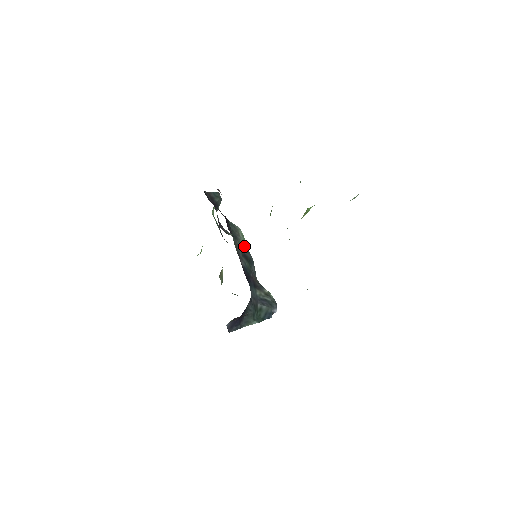
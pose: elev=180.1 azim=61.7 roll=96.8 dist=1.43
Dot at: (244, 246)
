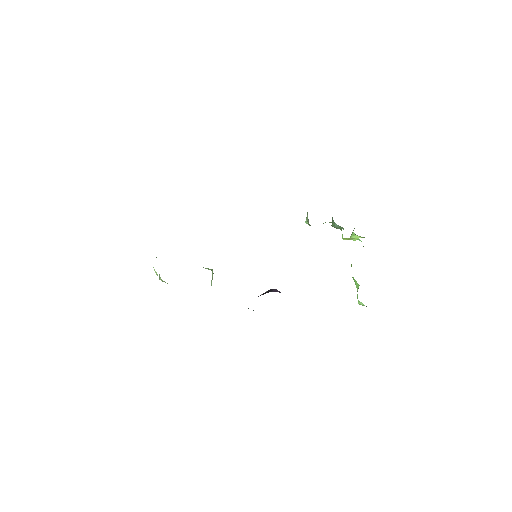
Dot at: occluded
